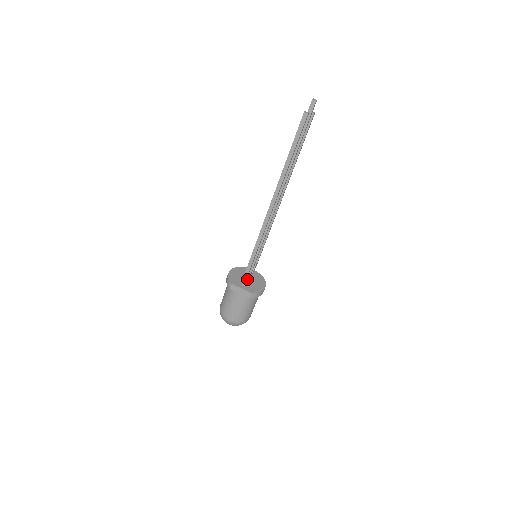
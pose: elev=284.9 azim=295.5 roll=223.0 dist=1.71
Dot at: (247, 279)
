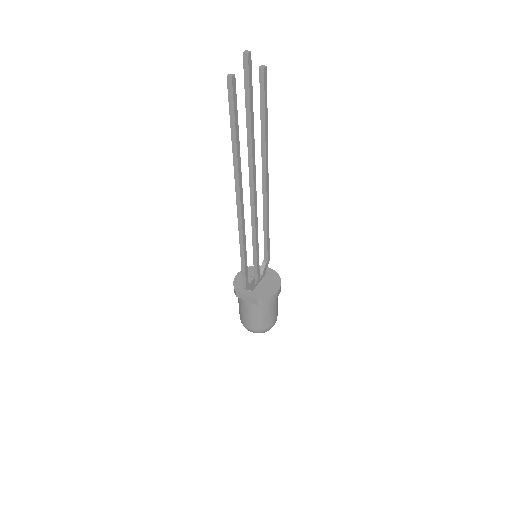
Dot at: (251, 284)
